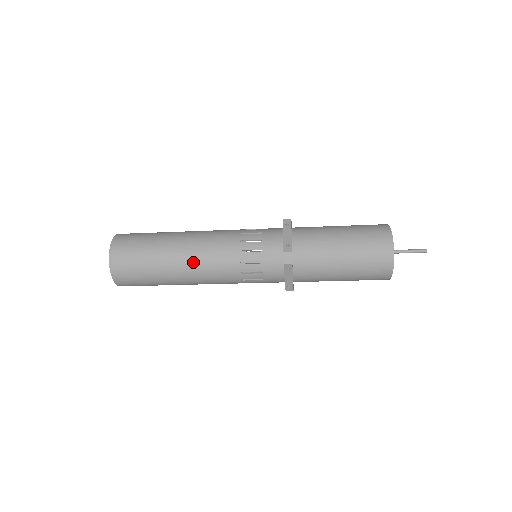
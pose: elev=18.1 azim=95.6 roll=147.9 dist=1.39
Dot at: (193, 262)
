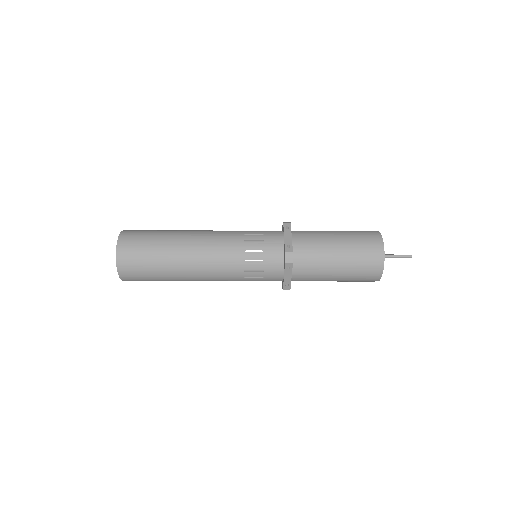
Dot at: (201, 231)
